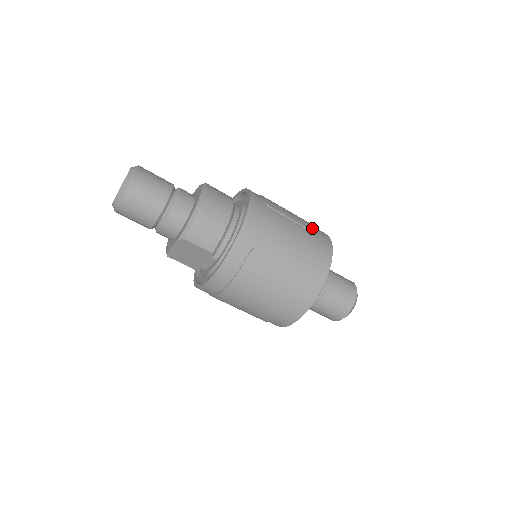
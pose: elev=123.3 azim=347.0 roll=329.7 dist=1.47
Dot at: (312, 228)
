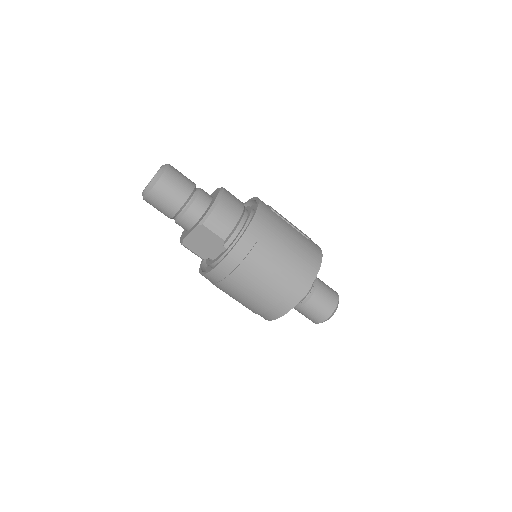
Dot at: (306, 235)
